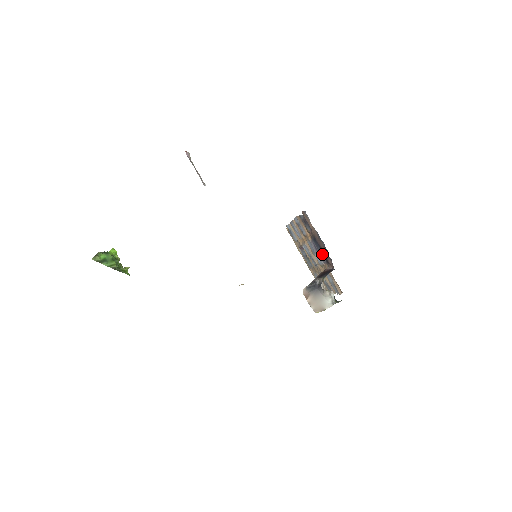
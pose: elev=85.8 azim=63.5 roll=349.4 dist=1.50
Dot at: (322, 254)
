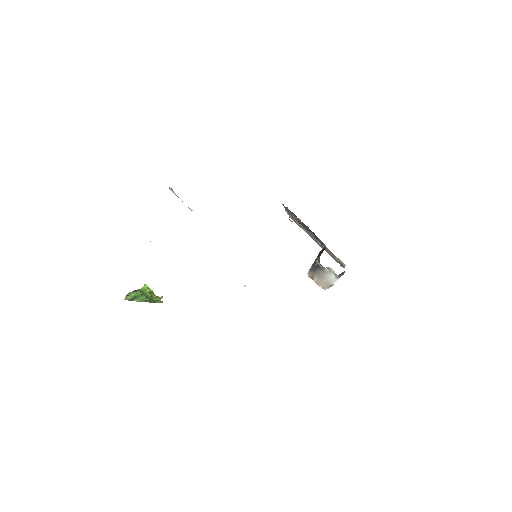
Dot at: occluded
